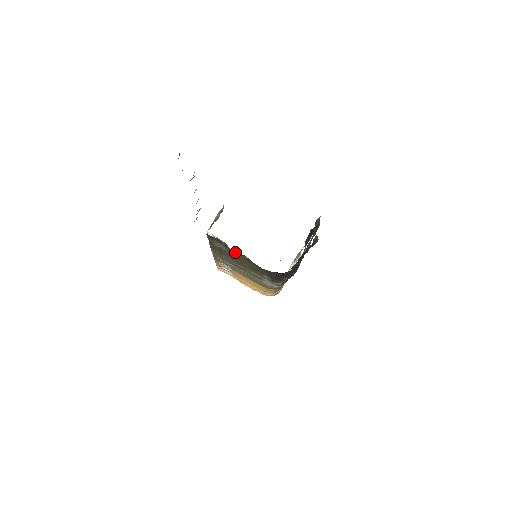
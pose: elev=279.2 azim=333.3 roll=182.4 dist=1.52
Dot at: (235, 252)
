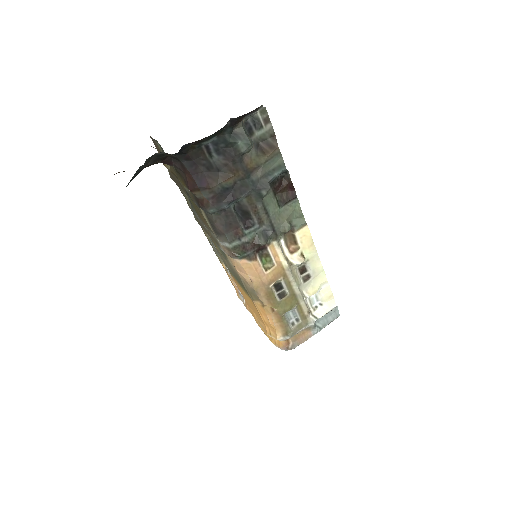
Dot at: occluded
